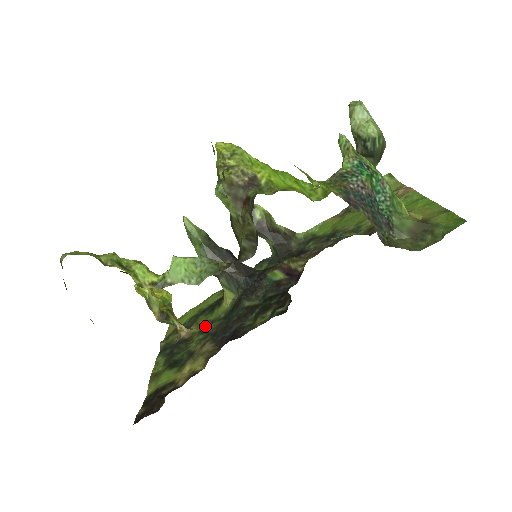
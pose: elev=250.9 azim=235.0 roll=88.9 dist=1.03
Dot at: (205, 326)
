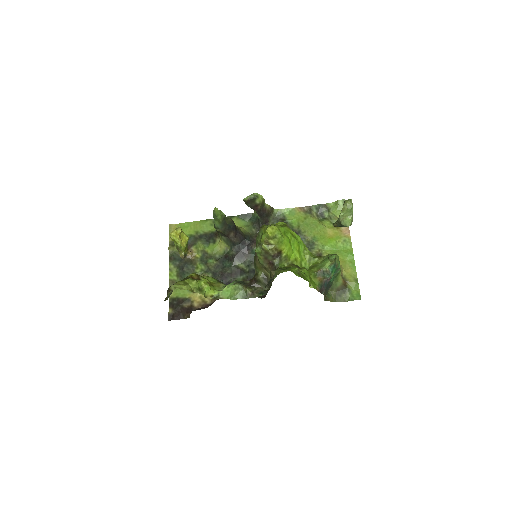
Dot at: (205, 257)
